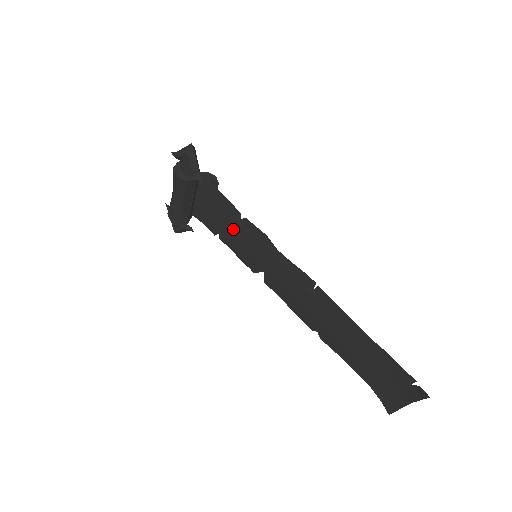
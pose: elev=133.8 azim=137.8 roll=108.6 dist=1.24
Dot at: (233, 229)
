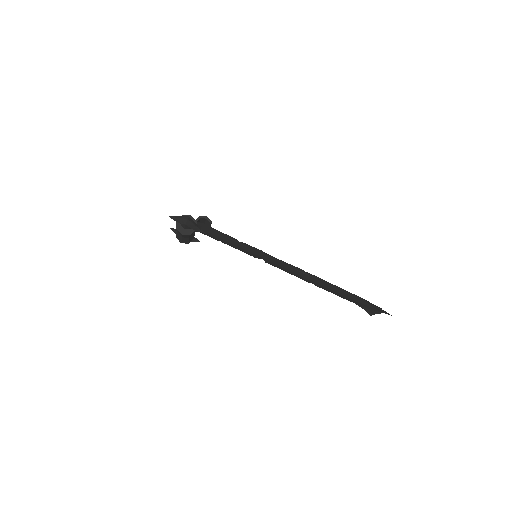
Dot at: (233, 243)
